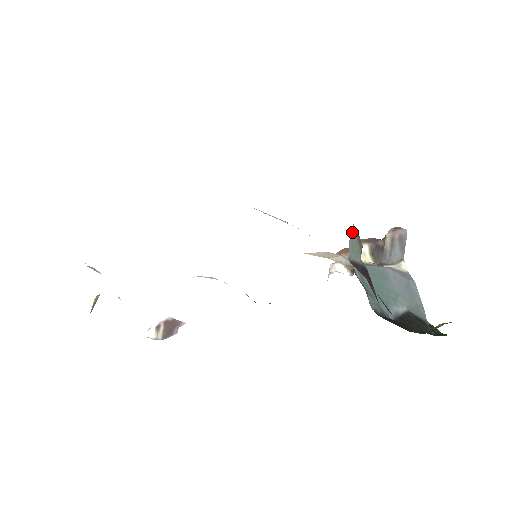
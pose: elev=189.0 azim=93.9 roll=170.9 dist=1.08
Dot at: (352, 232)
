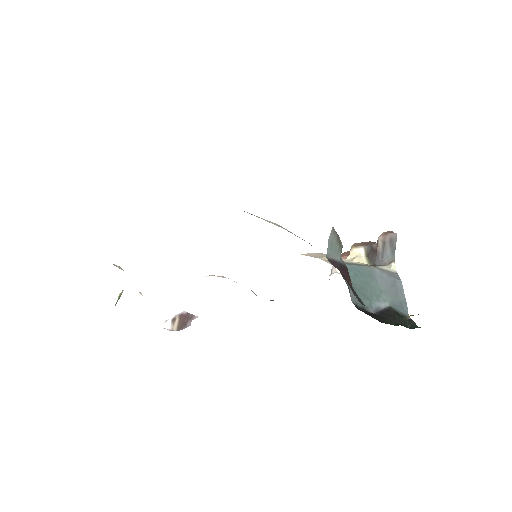
Dot at: (331, 233)
